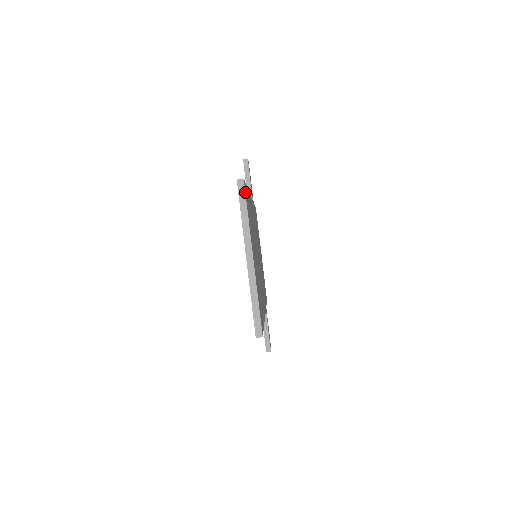
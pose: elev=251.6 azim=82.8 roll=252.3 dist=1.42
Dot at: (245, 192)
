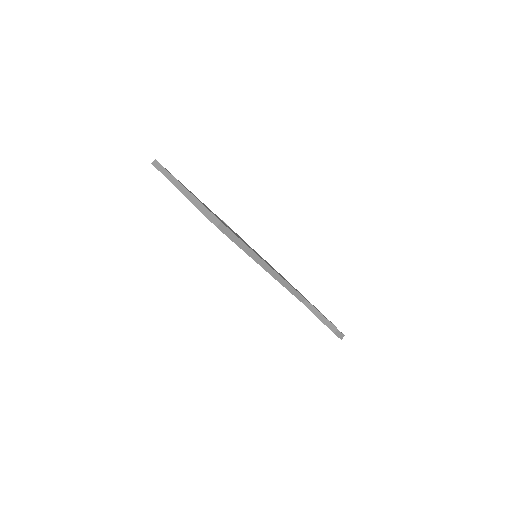
Dot at: (161, 165)
